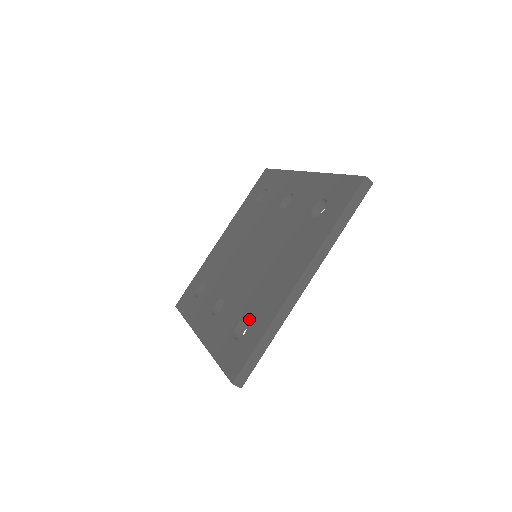
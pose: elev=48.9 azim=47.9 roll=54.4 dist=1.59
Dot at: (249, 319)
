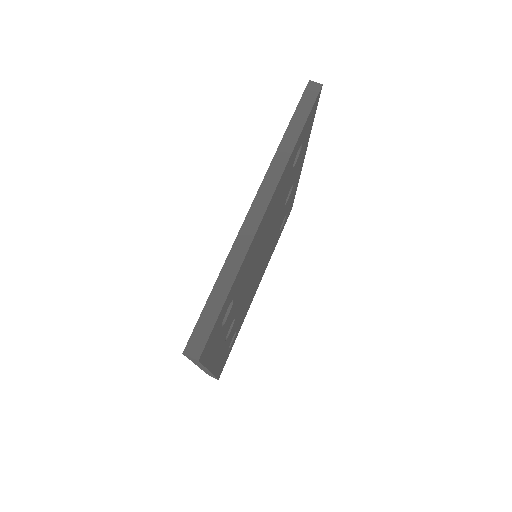
Dot at: occluded
